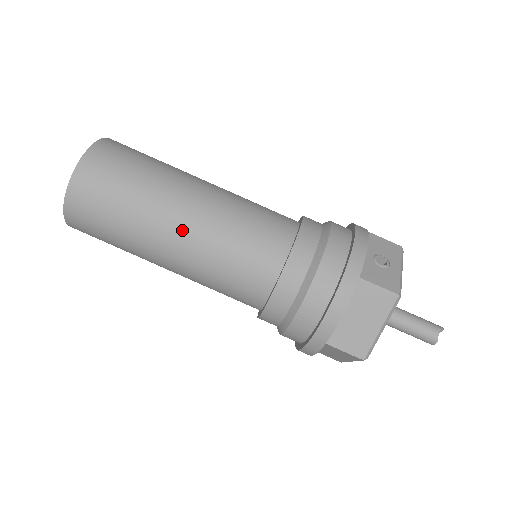
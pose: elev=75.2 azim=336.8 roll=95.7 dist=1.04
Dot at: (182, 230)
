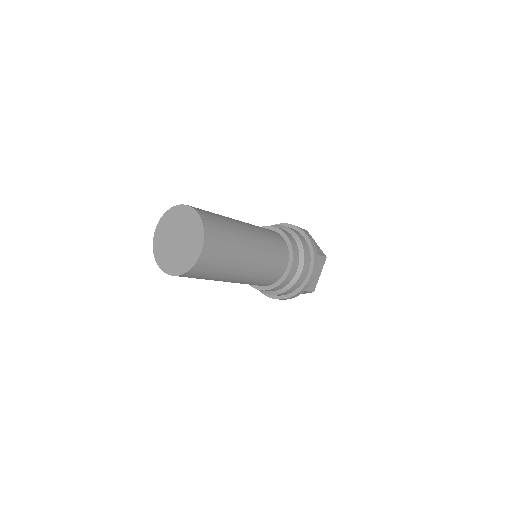
Dot at: (248, 227)
